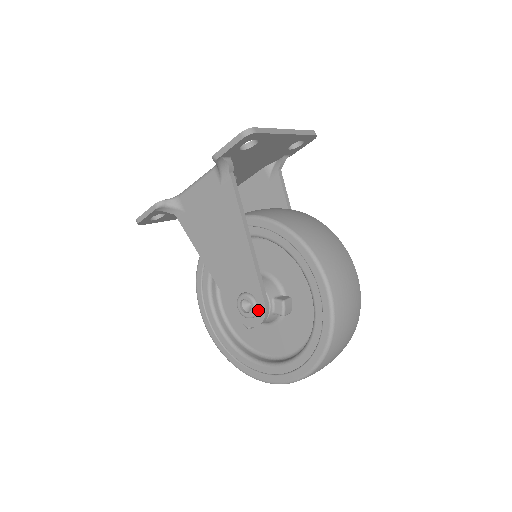
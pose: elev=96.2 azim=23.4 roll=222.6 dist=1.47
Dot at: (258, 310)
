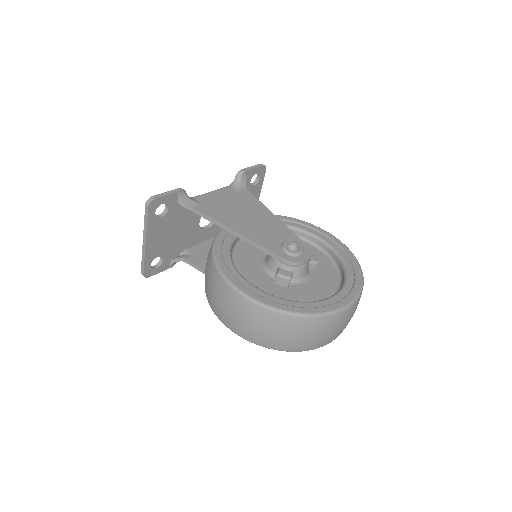
Dot at: (304, 250)
